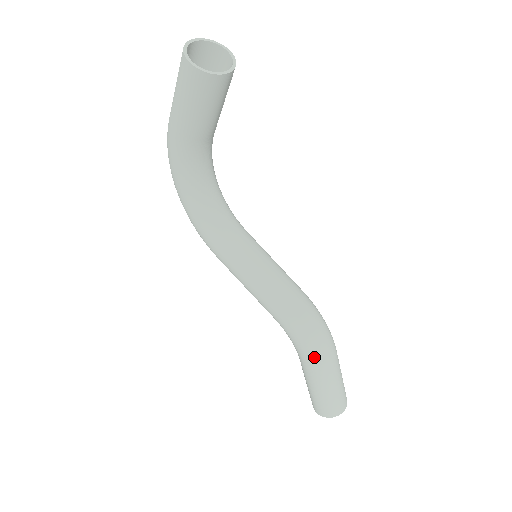
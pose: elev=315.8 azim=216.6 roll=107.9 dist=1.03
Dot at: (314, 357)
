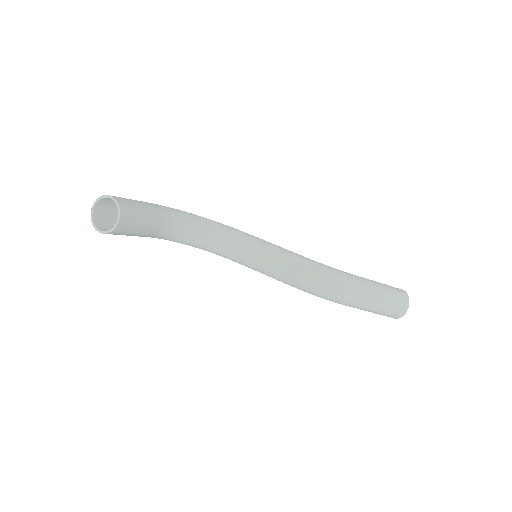
Dot at: (339, 303)
